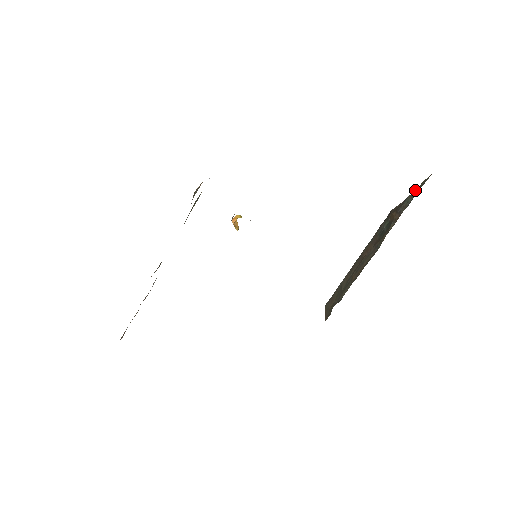
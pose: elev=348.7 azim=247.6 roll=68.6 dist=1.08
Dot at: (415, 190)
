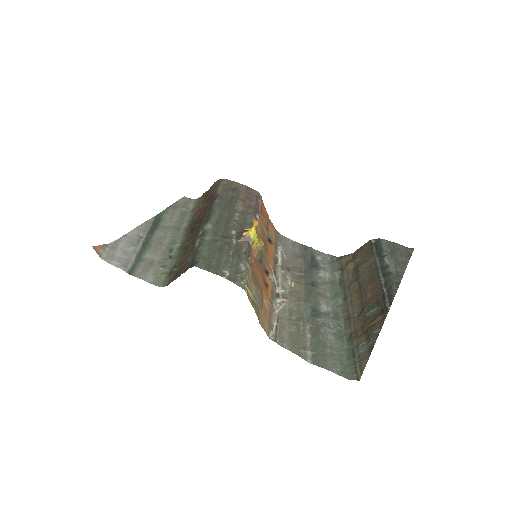
Dot at: occluded
